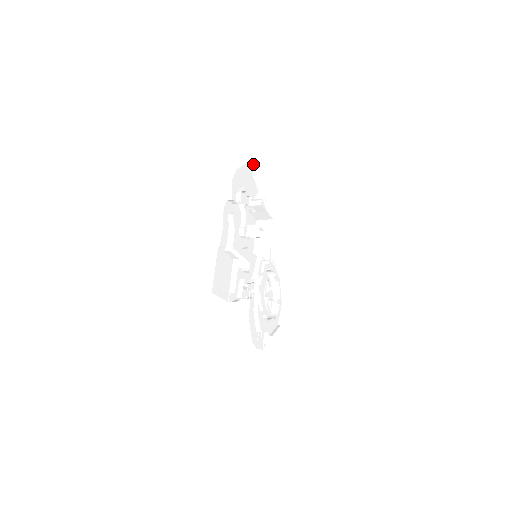
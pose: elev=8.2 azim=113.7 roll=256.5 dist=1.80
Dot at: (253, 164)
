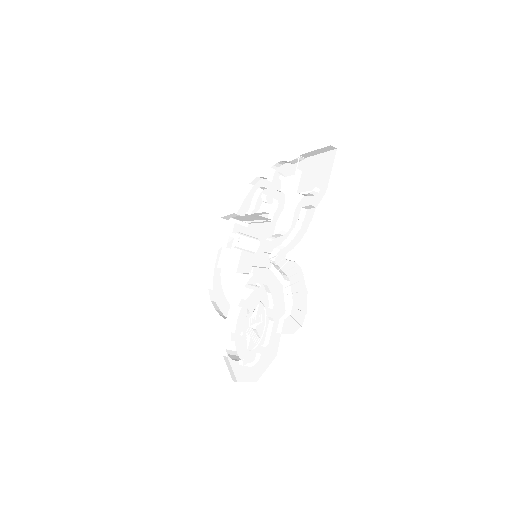
Dot at: occluded
